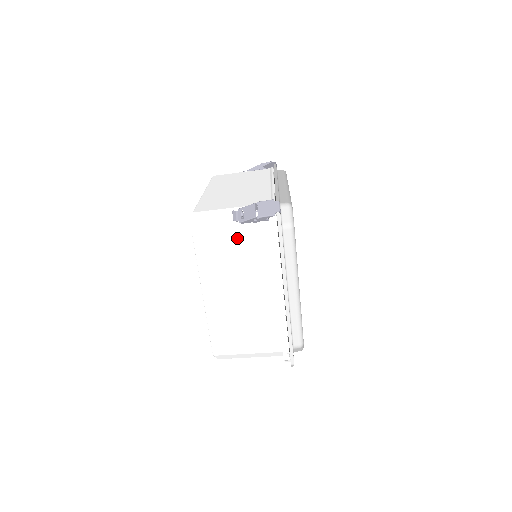
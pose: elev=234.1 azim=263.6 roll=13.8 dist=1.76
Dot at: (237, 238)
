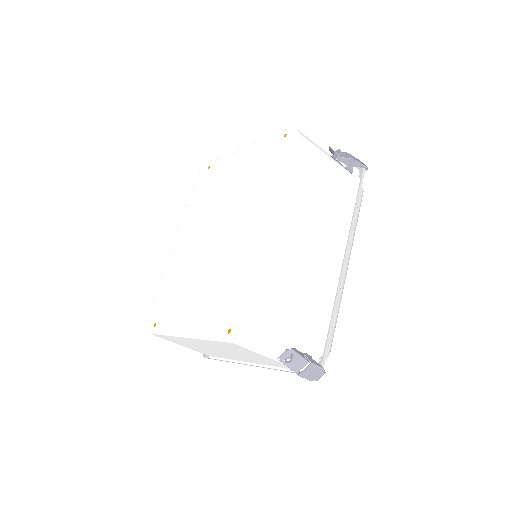
Dot at: (264, 358)
